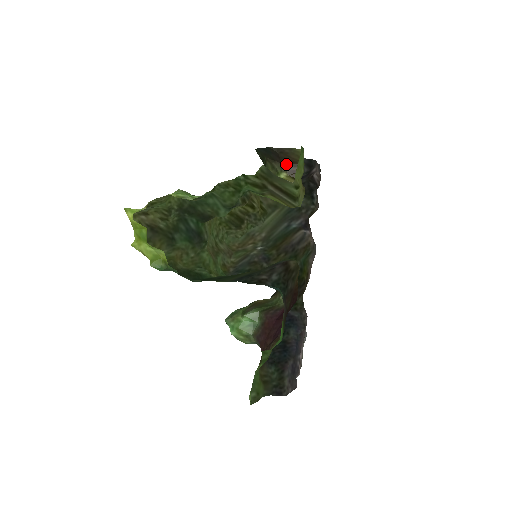
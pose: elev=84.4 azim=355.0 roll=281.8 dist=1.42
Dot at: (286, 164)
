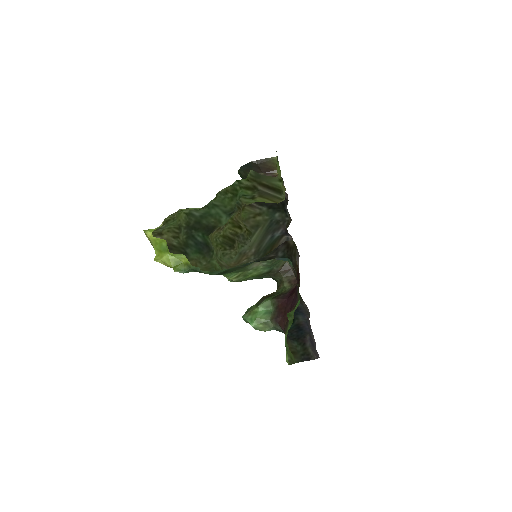
Dot at: (265, 173)
